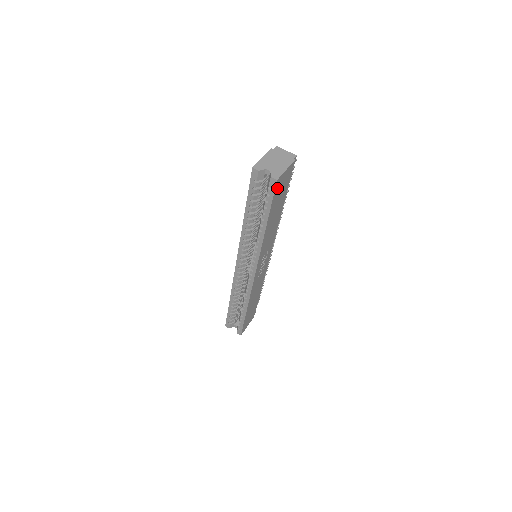
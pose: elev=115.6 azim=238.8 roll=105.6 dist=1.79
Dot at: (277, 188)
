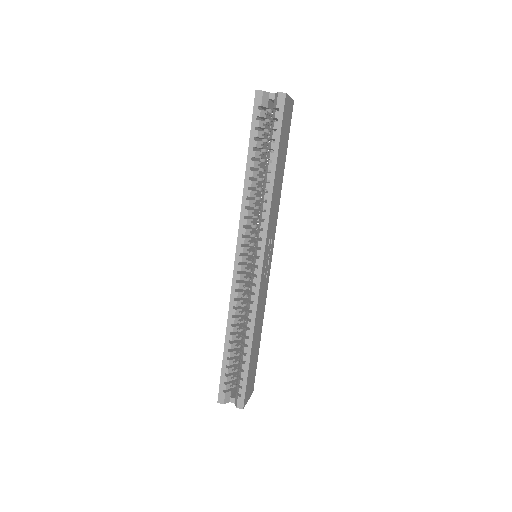
Dot at: (284, 112)
